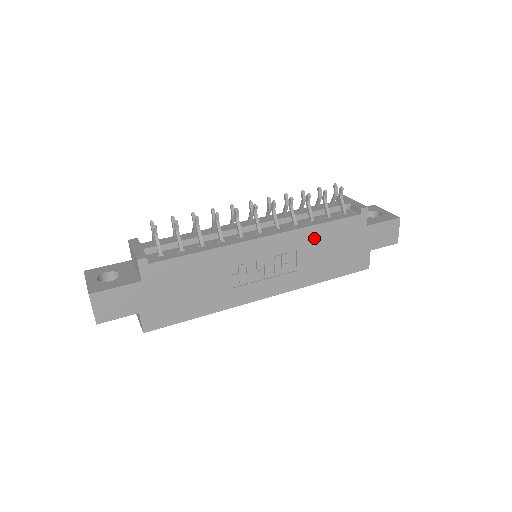
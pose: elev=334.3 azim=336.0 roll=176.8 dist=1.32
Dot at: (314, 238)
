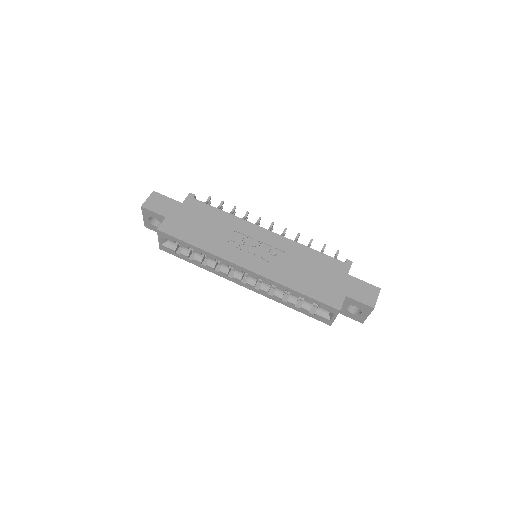
Dot at: (302, 254)
